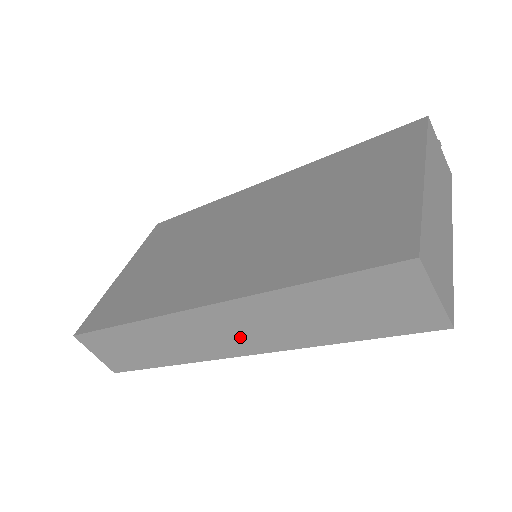
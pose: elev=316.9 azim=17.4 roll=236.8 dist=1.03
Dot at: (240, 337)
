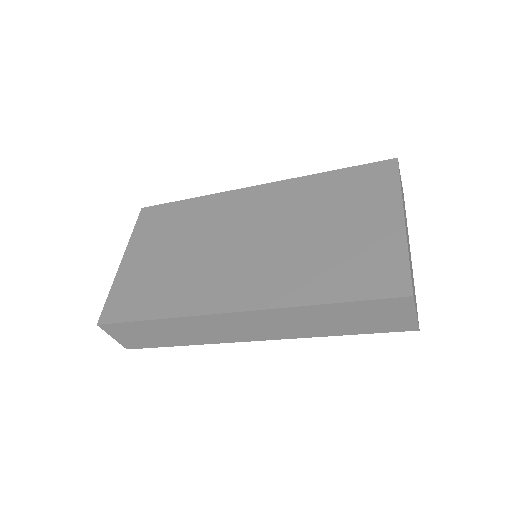
Dot at: (261, 330)
